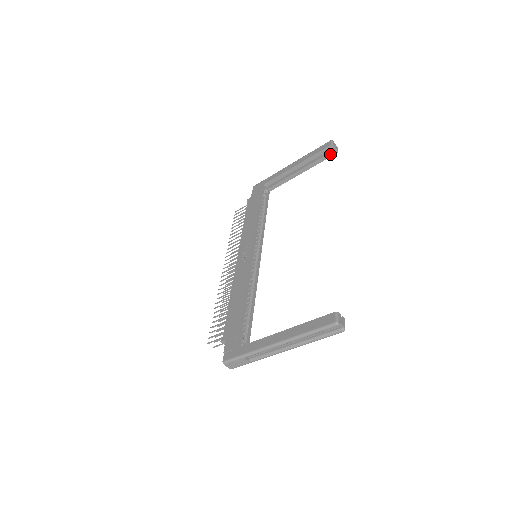
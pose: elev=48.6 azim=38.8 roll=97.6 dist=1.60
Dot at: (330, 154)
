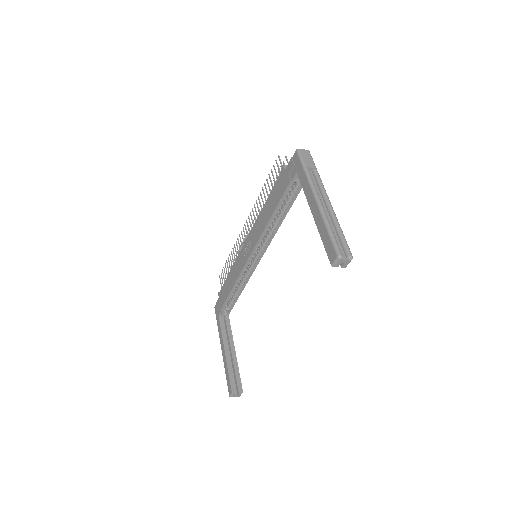
Dot at: occluded
